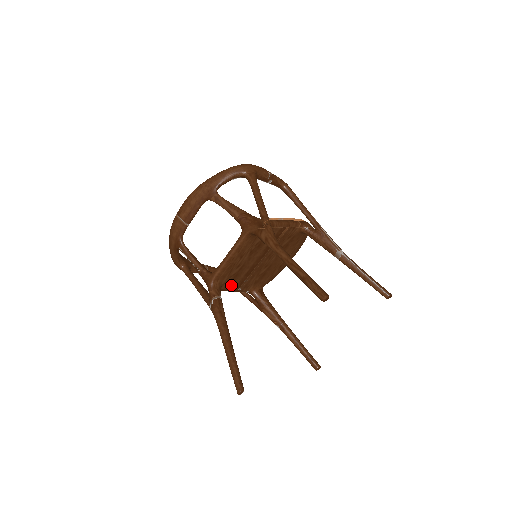
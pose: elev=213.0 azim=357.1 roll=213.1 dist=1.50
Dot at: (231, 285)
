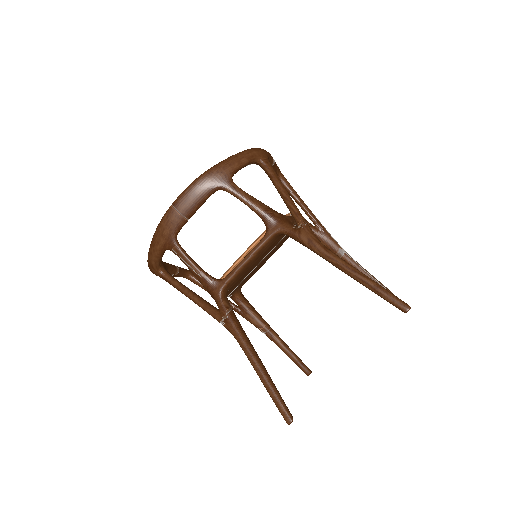
Dot at: (229, 291)
